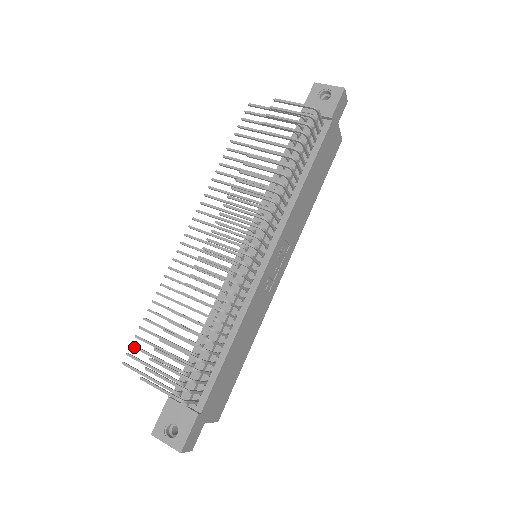
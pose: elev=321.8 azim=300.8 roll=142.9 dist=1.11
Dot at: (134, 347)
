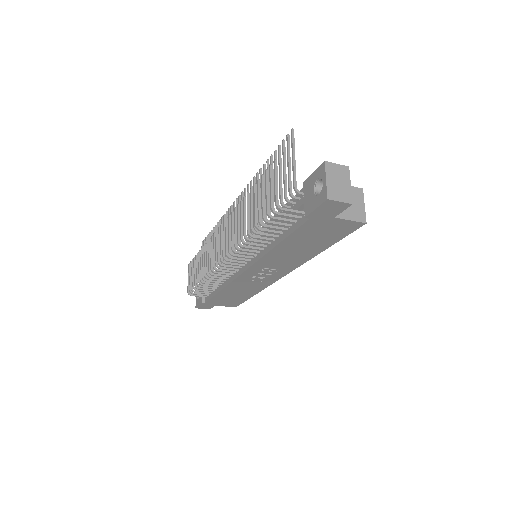
Dot at: (205, 240)
